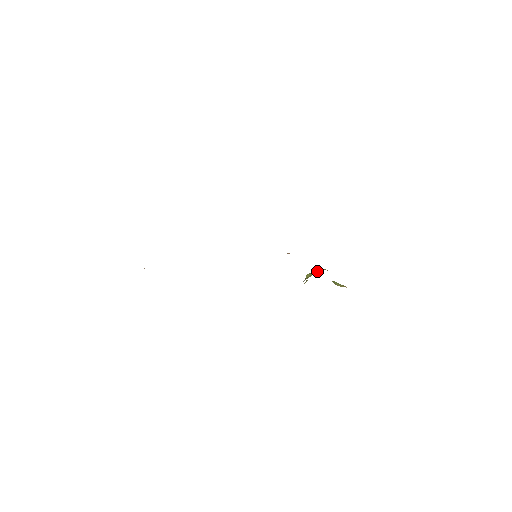
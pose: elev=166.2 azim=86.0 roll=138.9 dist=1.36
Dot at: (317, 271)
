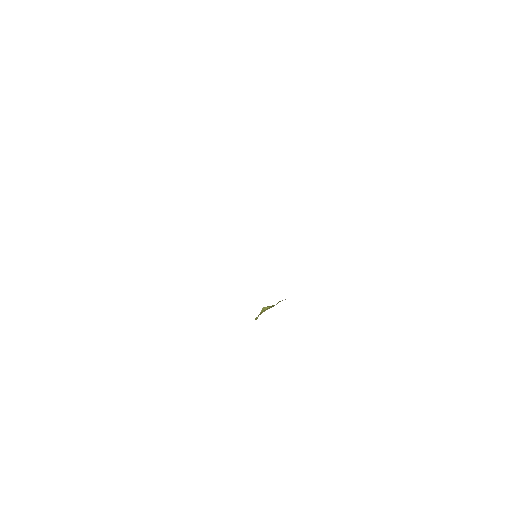
Dot at: occluded
